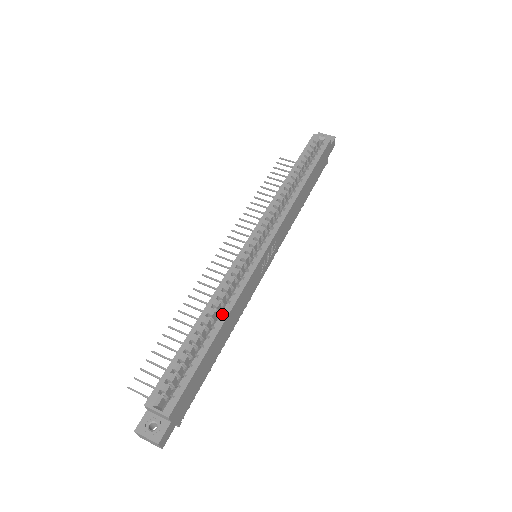
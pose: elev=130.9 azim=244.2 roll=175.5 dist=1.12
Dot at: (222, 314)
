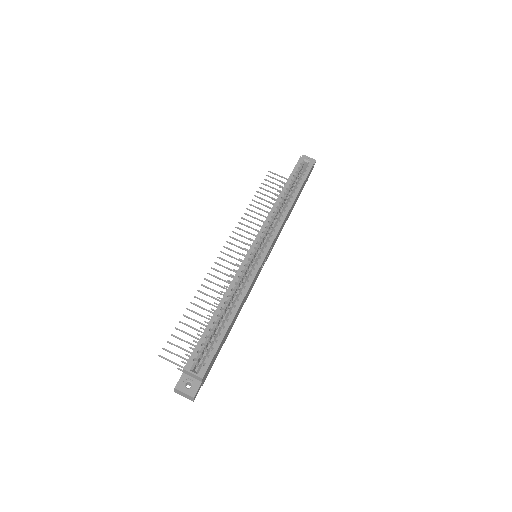
Dot at: (237, 302)
